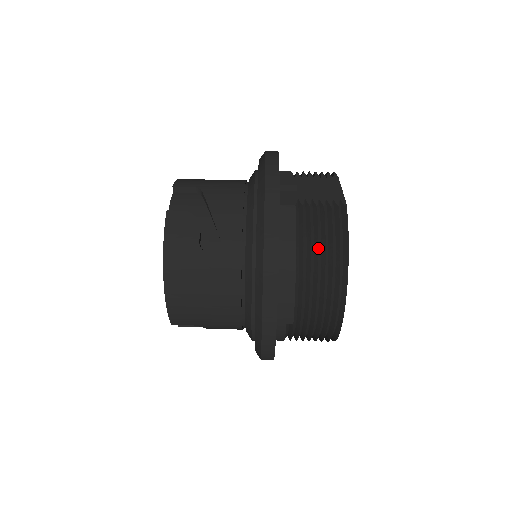
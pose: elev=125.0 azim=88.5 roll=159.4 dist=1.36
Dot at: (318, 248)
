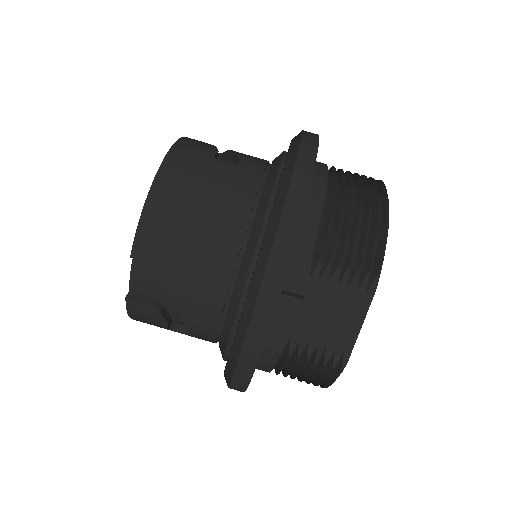
Dot at: (294, 378)
